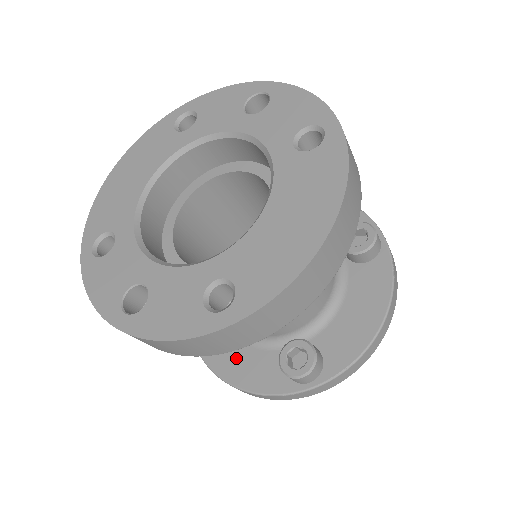
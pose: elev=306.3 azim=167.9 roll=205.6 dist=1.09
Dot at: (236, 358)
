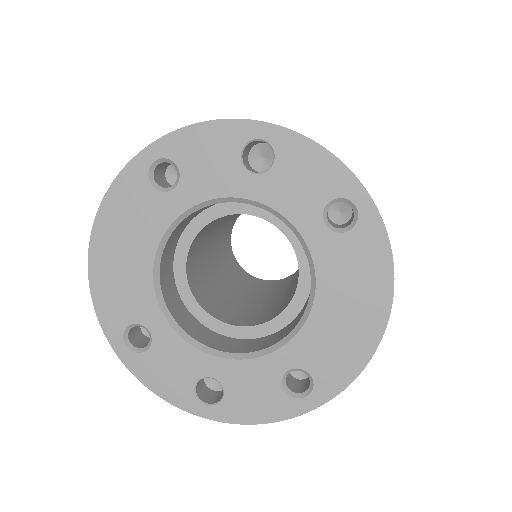
Dot at: occluded
